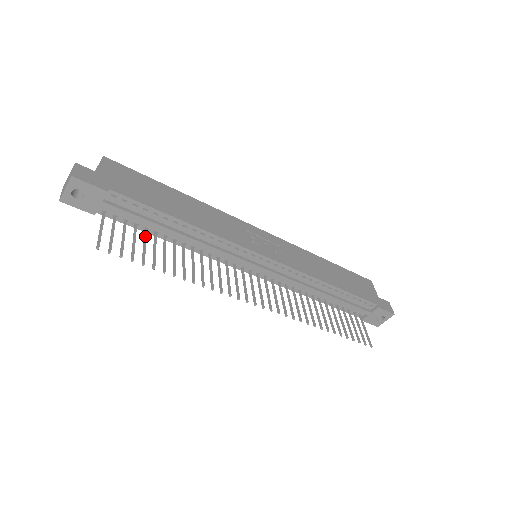
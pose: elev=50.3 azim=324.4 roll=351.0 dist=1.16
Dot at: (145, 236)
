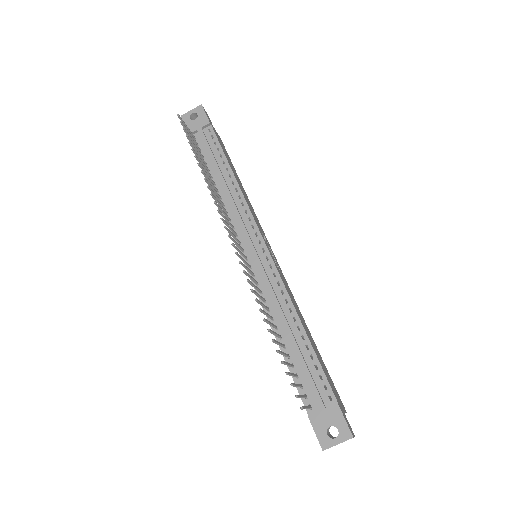
Dot at: occluded
